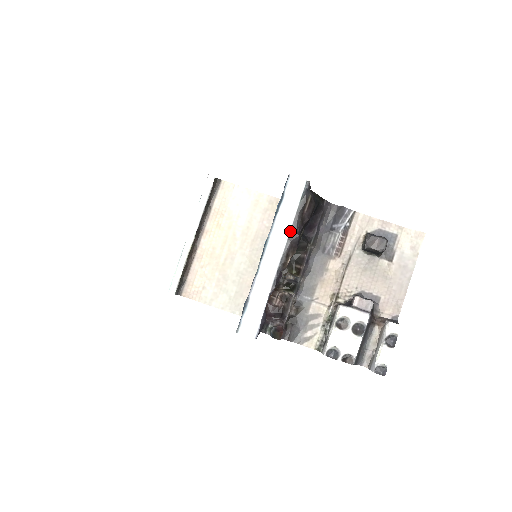
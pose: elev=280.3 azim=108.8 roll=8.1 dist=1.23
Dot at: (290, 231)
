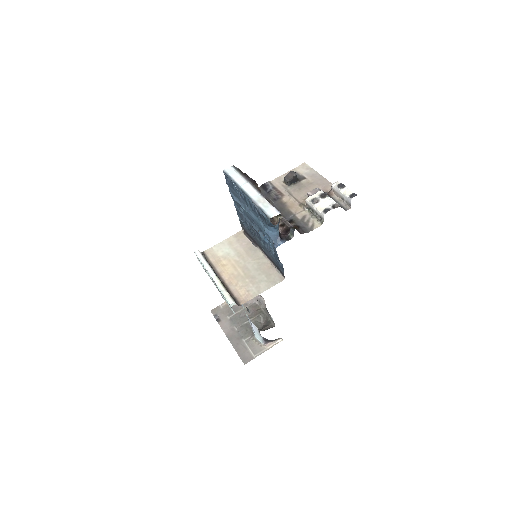
Dot at: (246, 180)
